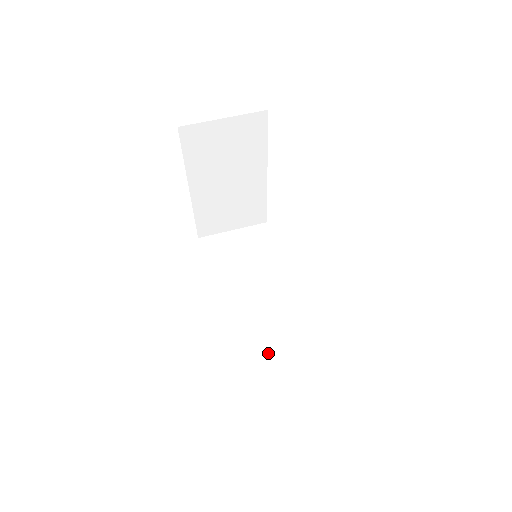
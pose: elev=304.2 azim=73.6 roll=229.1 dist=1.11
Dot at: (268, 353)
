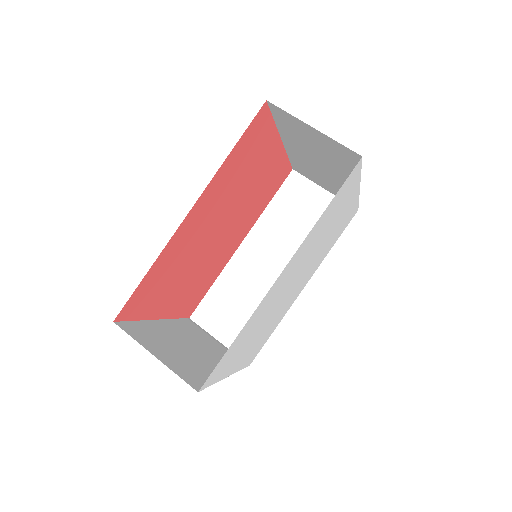
Dot at: (234, 309)
